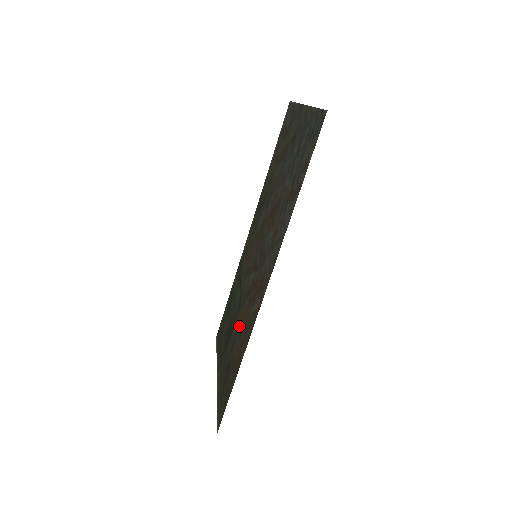
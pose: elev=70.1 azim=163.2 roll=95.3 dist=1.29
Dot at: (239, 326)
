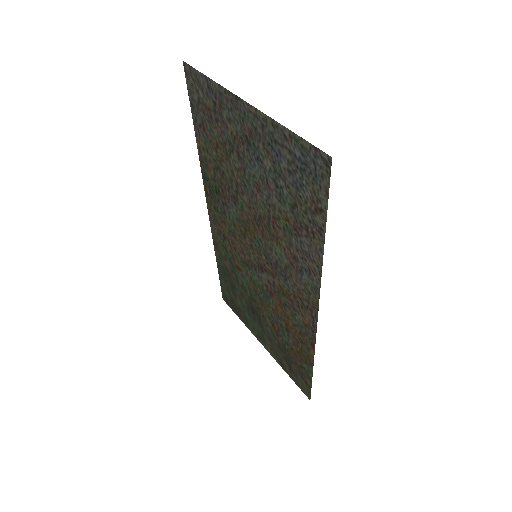
Dot at: (277, 319)
